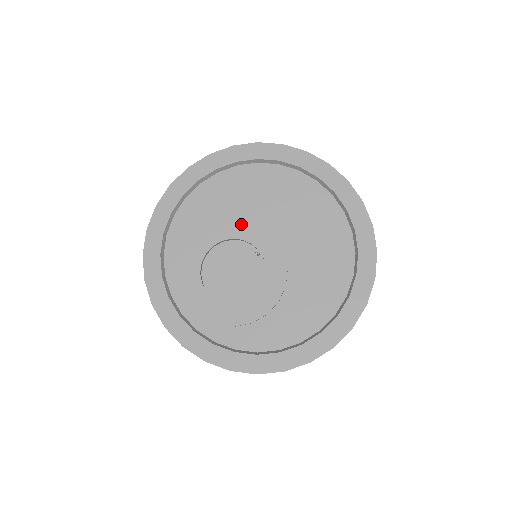
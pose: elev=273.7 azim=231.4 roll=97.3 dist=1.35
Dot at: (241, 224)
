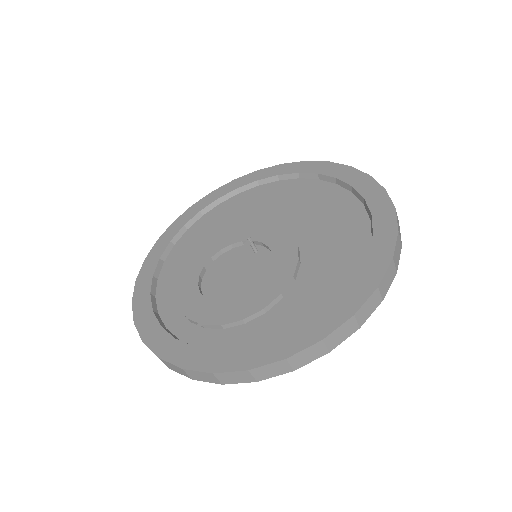
Dot at: (224, 236)
